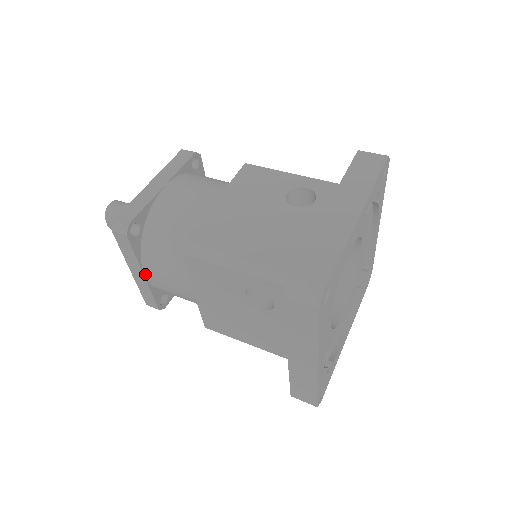
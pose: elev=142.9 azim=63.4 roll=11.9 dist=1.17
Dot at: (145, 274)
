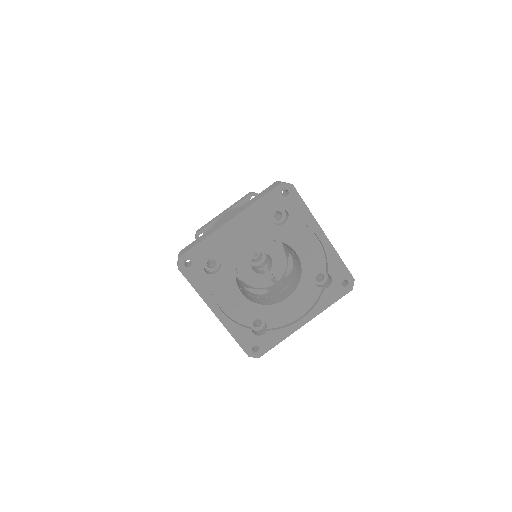
Dot at: occluded
